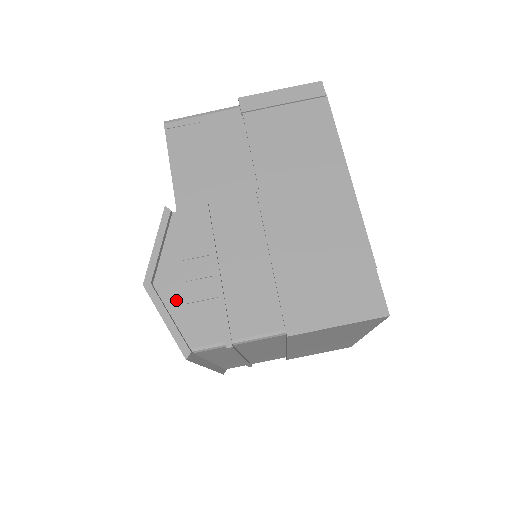
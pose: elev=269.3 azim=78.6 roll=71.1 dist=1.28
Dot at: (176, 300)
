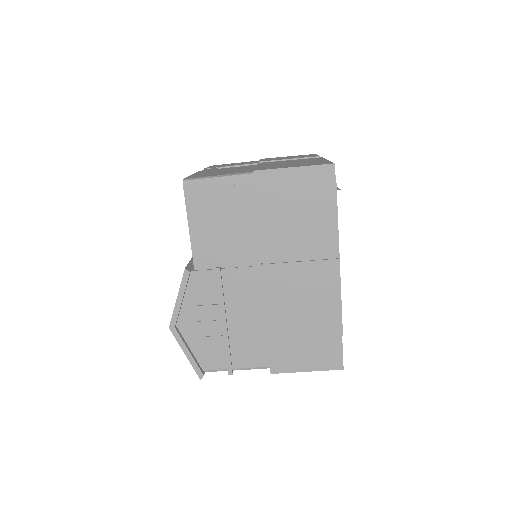
Dot at: (193, 338)
